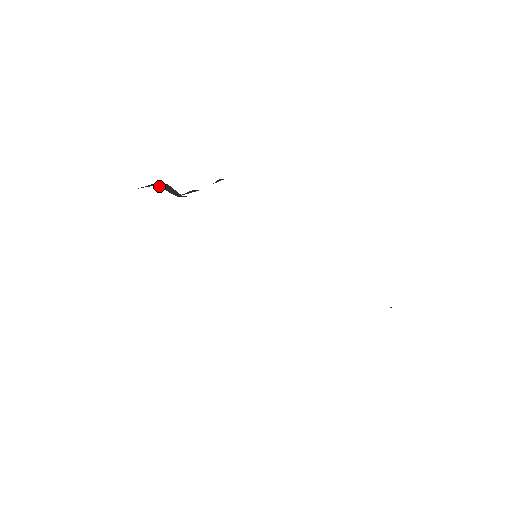
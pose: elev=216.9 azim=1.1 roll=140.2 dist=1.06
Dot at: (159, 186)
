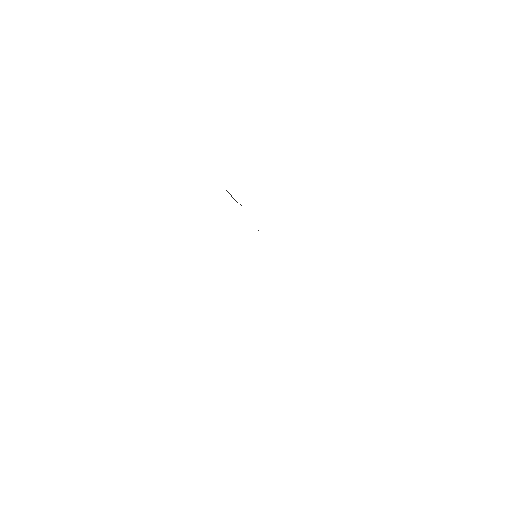
Dot at: occluded
